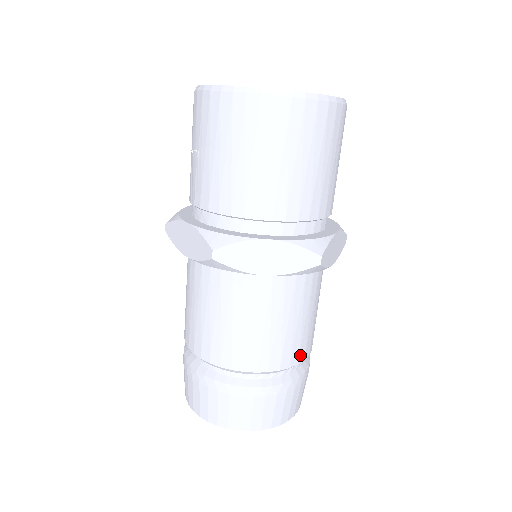
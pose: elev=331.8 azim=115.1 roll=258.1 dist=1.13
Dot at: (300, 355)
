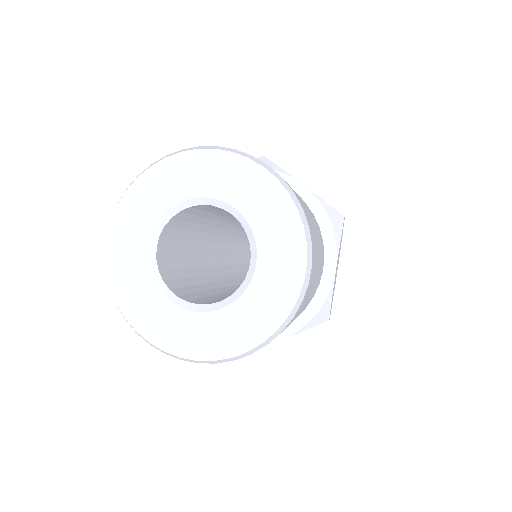
Dot at: occluded
